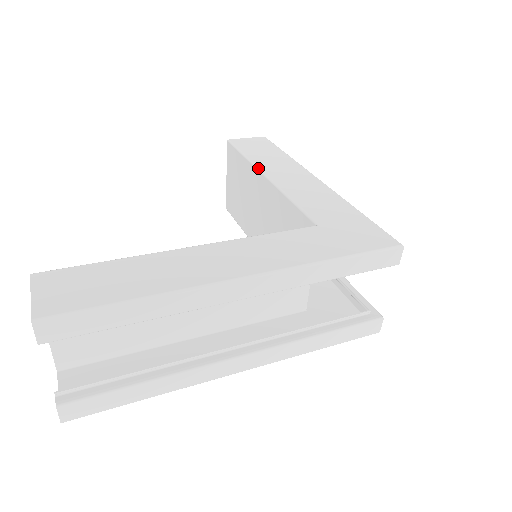
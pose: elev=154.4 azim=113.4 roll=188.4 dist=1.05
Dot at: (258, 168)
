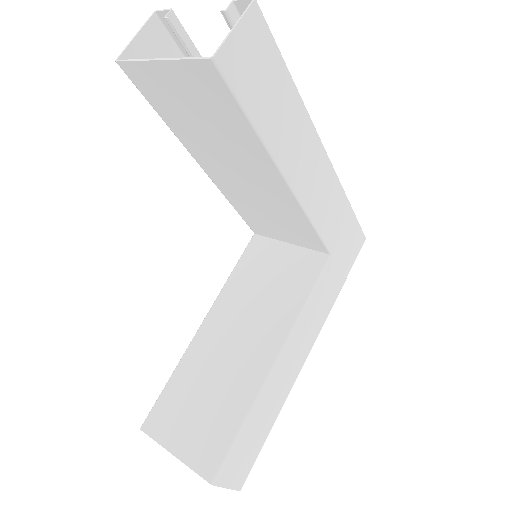
Dot at: (278, 166)
